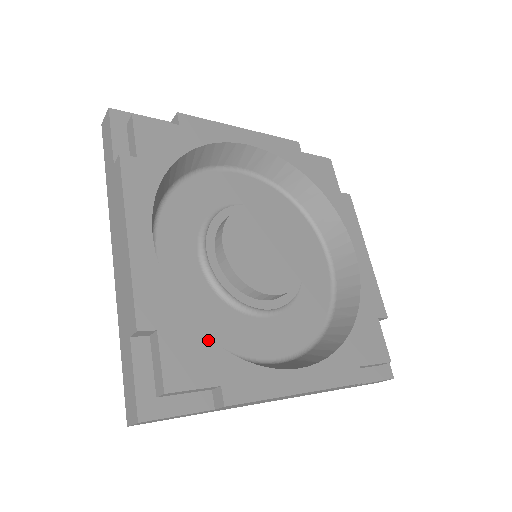
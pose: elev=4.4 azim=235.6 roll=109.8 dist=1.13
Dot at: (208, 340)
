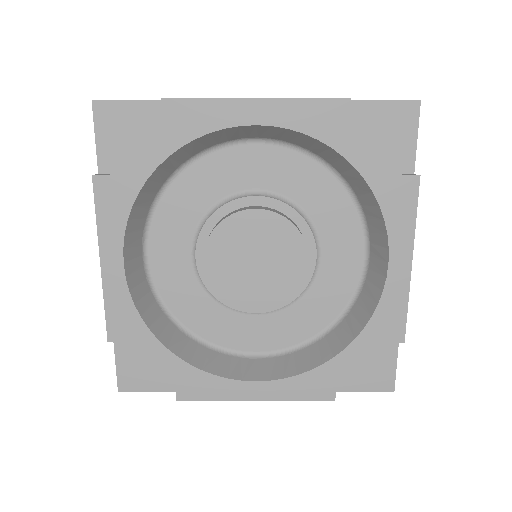
Dot at: (169, 352)
